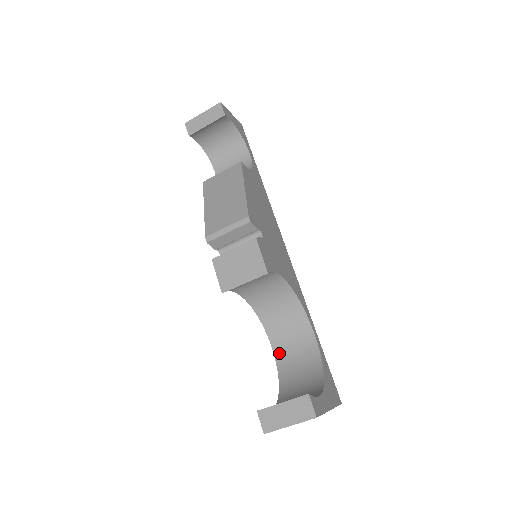
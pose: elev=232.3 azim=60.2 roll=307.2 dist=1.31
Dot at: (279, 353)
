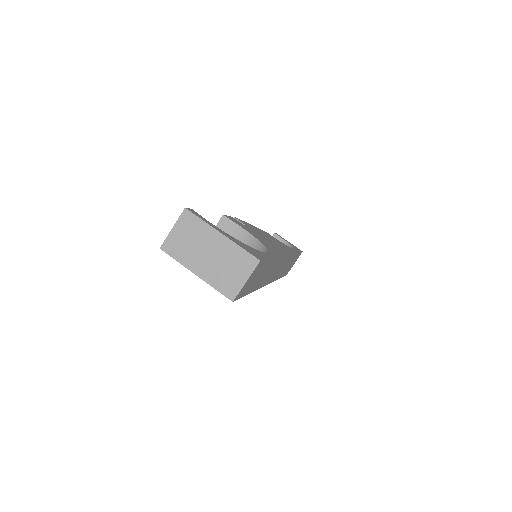
Dot at: occluded
